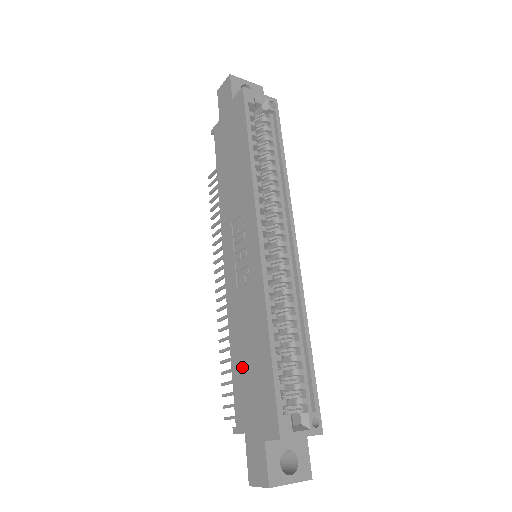
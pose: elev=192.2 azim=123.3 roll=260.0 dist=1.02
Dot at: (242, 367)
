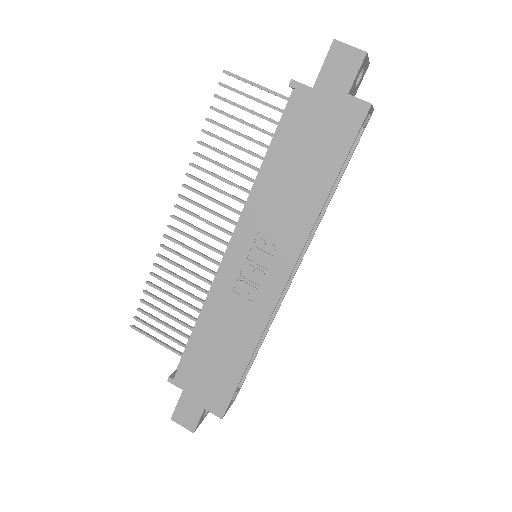
Dot at: (205, 351)
